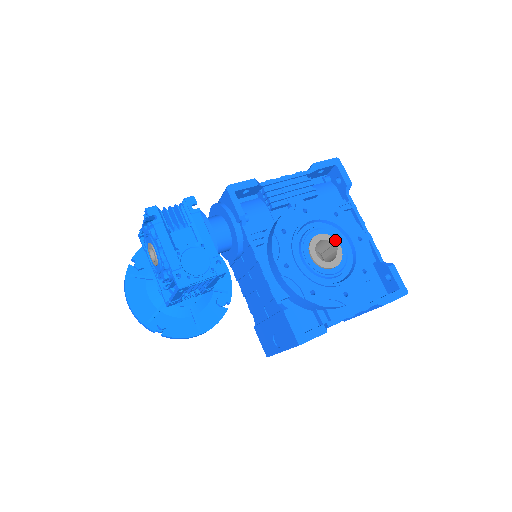
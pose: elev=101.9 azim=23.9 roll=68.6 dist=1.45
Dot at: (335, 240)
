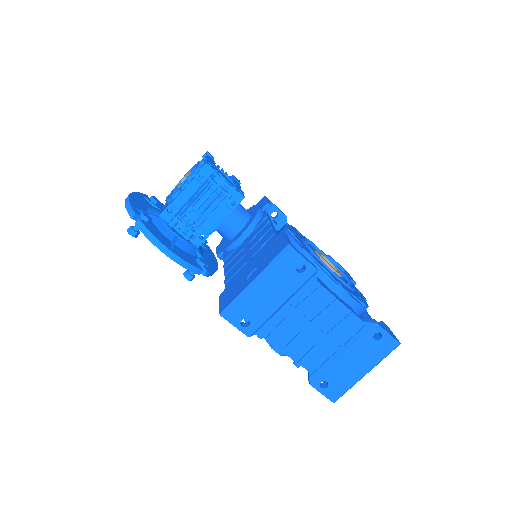
Dot at: occluded
